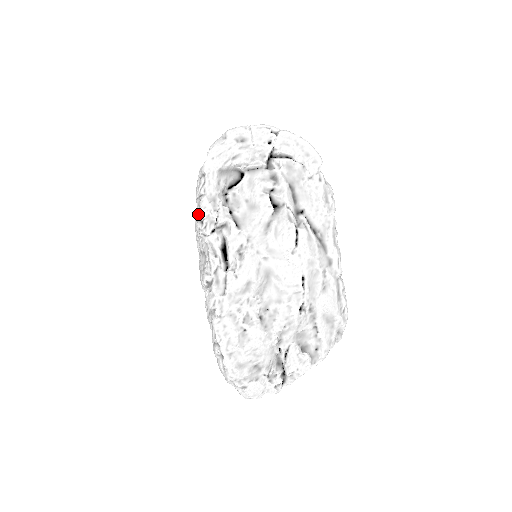
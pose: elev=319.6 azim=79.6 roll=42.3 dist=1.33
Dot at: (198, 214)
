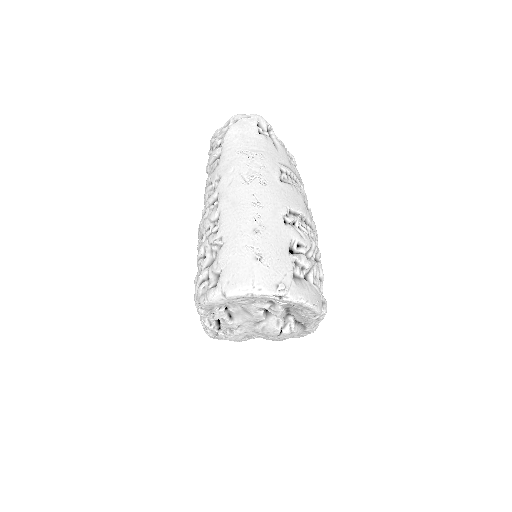
Dot at: (196, 304)
